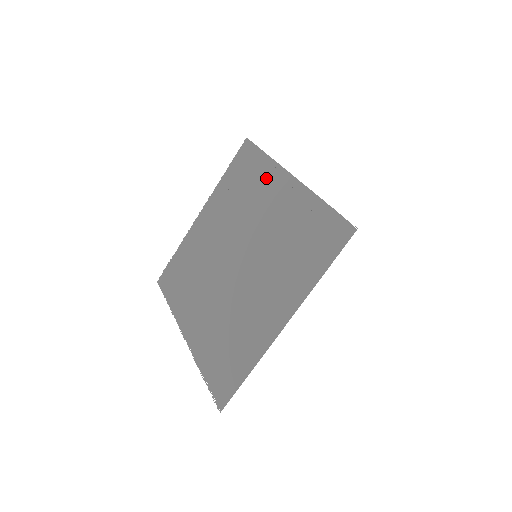
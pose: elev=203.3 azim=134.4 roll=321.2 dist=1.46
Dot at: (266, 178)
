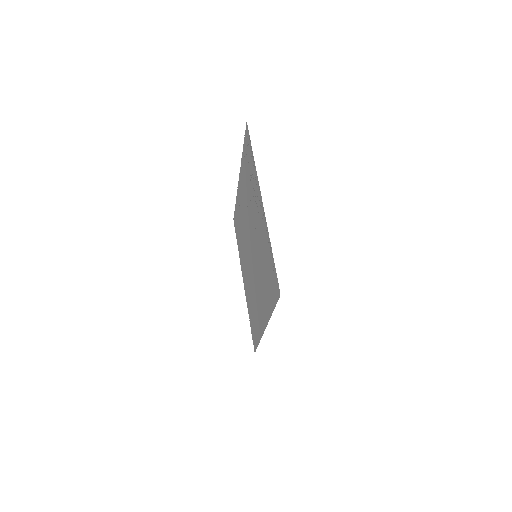
Dot at: (254, 185)
